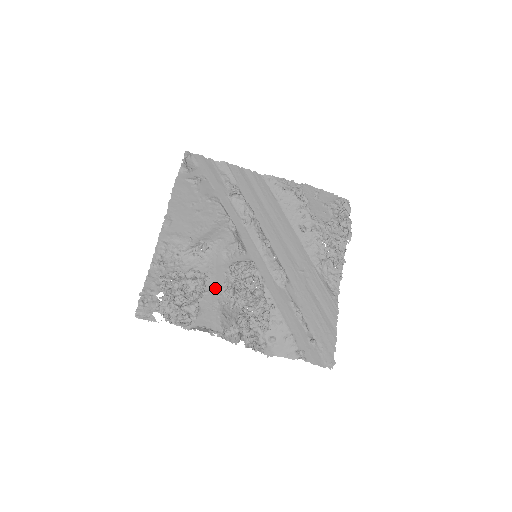
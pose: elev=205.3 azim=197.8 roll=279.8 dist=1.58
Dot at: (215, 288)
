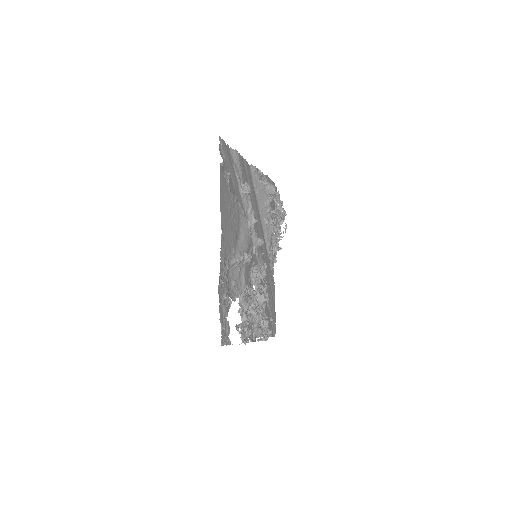
Dot at: occluded
